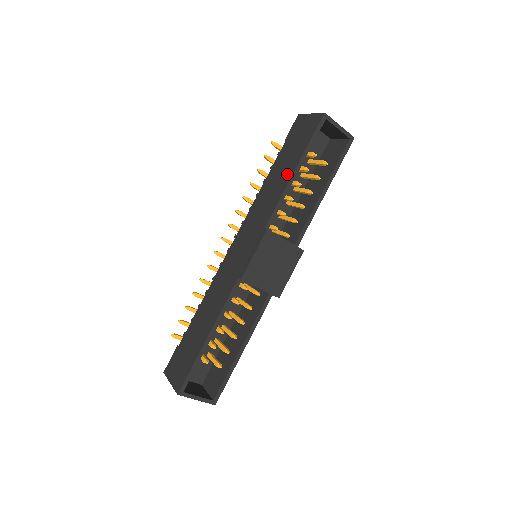
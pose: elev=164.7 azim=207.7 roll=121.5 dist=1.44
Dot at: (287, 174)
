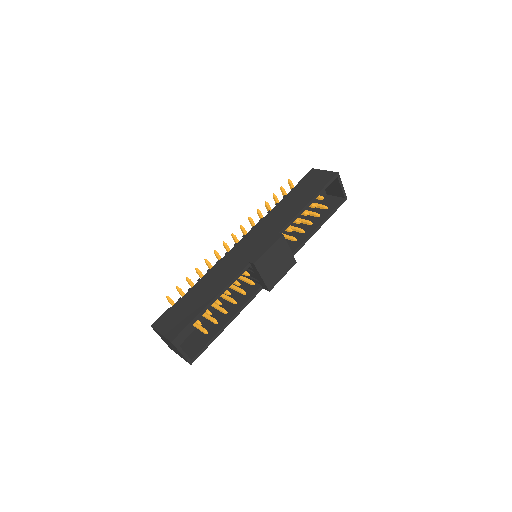
Dot at: (302, 203)
